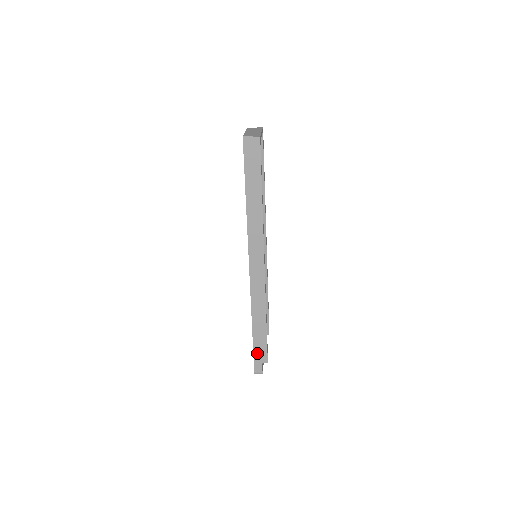
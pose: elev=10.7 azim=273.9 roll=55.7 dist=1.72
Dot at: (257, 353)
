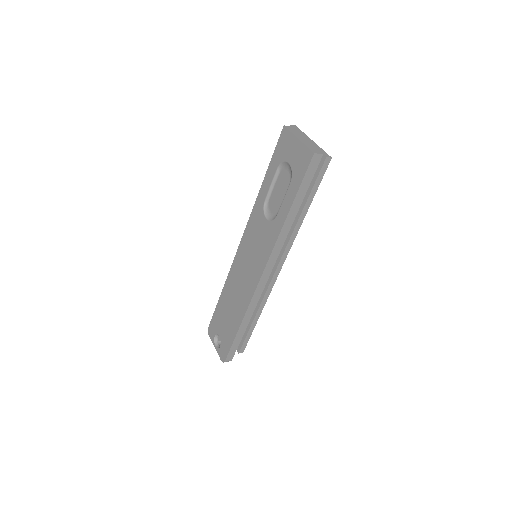
Dot at: (235, 345)
